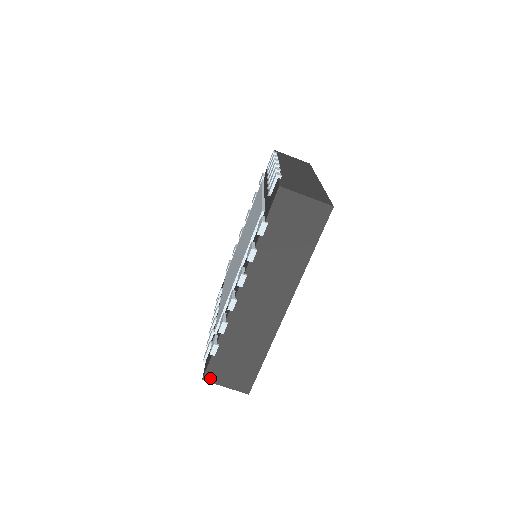
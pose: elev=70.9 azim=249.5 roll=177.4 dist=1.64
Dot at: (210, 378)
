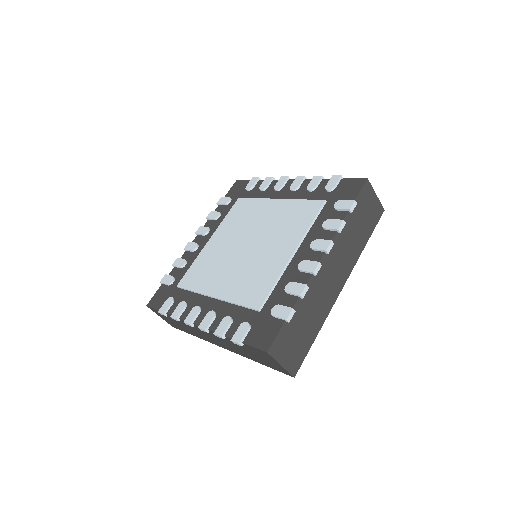
Dot at: (152, 309)
